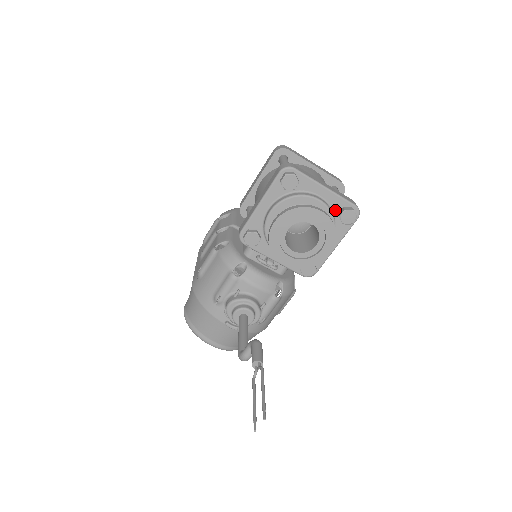
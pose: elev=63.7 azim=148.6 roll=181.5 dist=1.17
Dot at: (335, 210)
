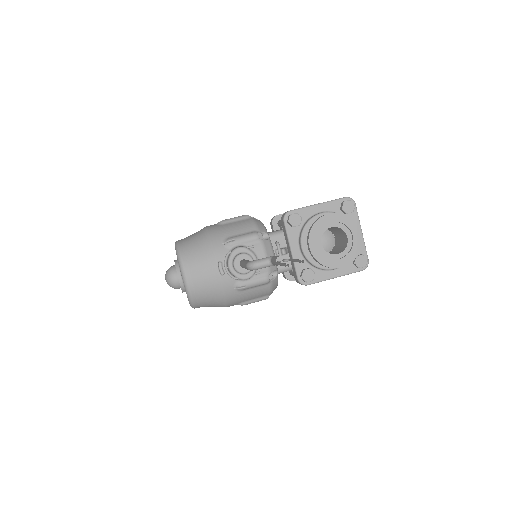
Dot at: occluded
